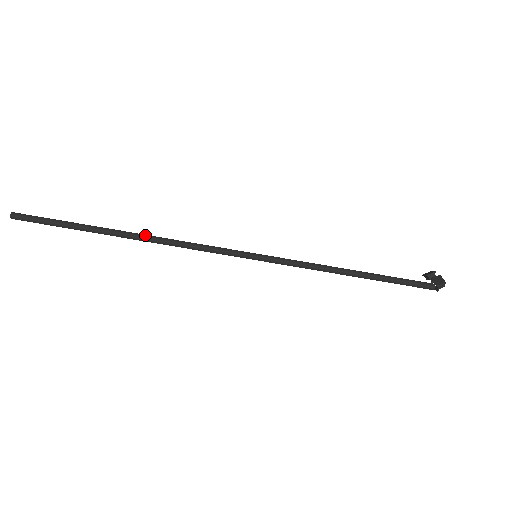
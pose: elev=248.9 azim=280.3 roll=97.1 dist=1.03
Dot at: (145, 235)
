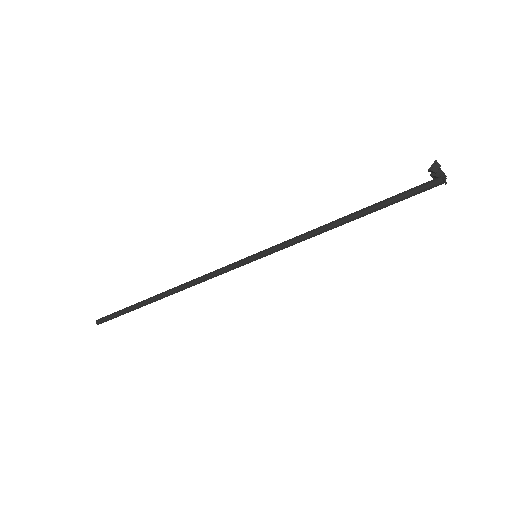
Dot at: (173, 288)
